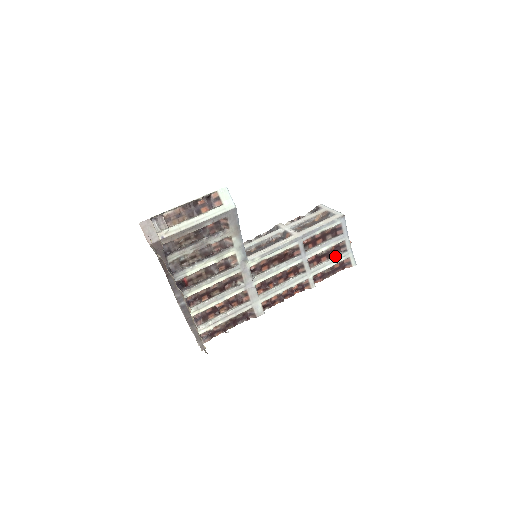
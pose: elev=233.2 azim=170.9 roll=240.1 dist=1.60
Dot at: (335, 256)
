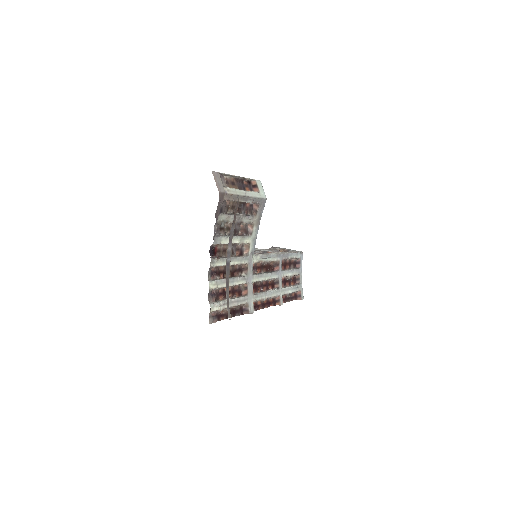
Dot at: (293, 285)
